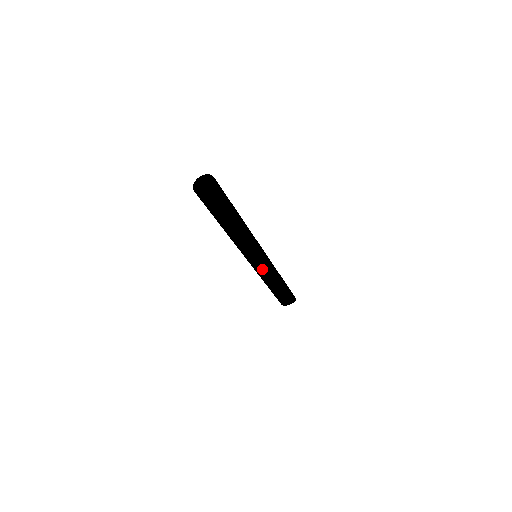
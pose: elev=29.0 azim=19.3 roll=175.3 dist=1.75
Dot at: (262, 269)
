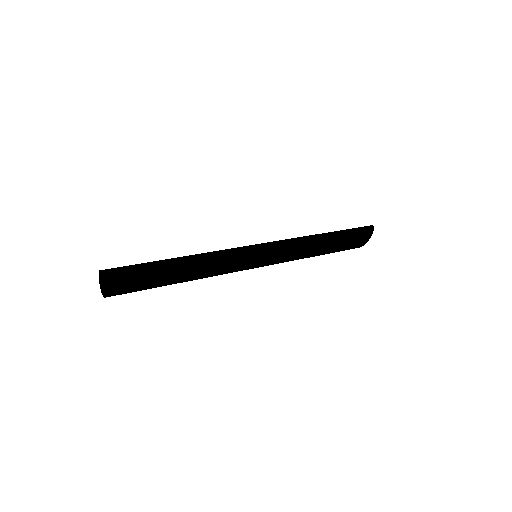
Dot at: (272, 264)
